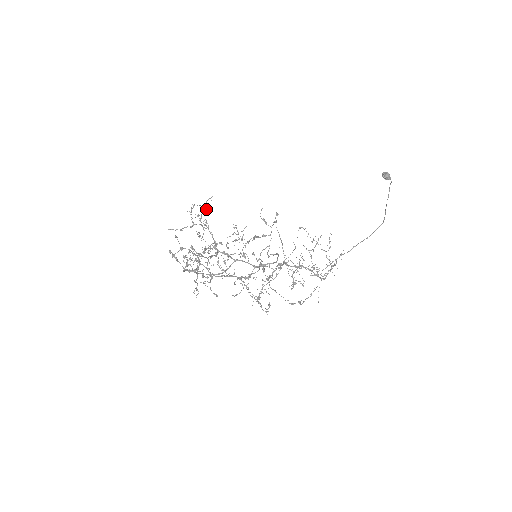
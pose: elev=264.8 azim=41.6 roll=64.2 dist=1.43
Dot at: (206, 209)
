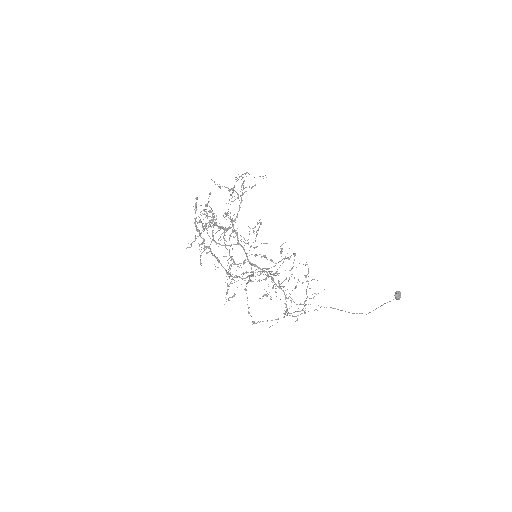
Dot at: (252, 187)
